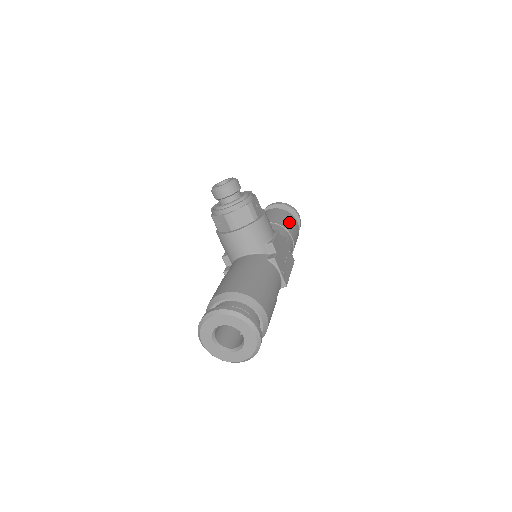
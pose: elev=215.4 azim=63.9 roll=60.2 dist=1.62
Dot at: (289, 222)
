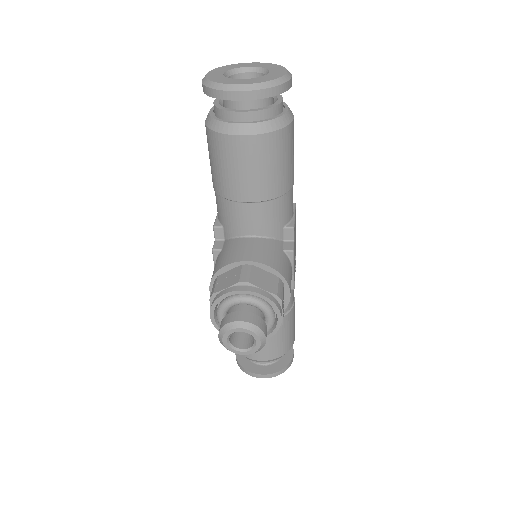
Dot at: (289, 161)
